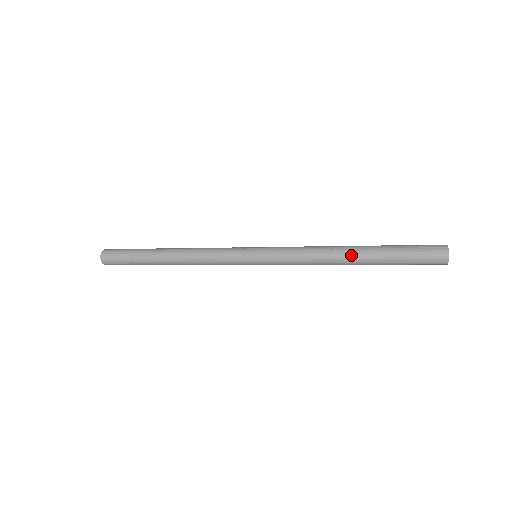
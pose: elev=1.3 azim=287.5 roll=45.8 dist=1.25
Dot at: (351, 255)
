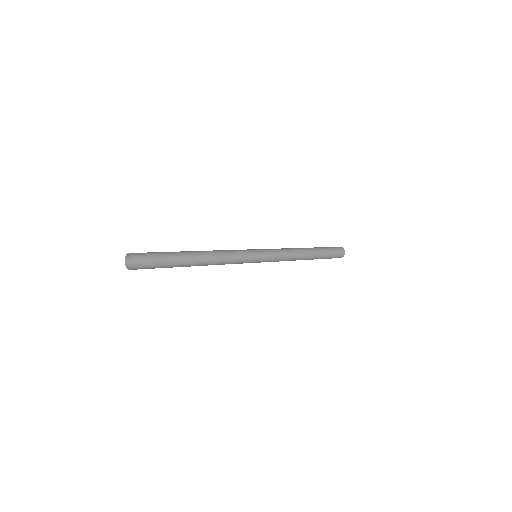
Dot at: (308, 250)
